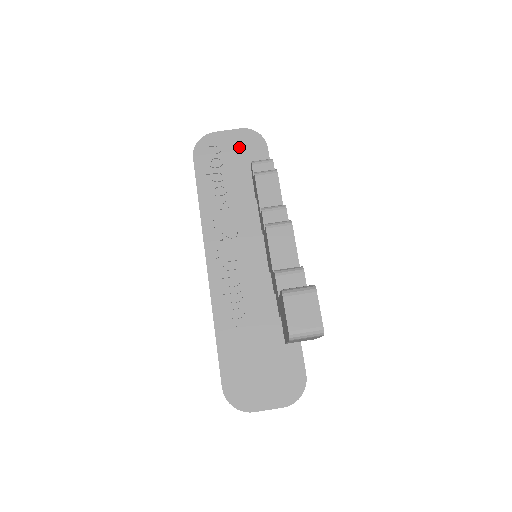
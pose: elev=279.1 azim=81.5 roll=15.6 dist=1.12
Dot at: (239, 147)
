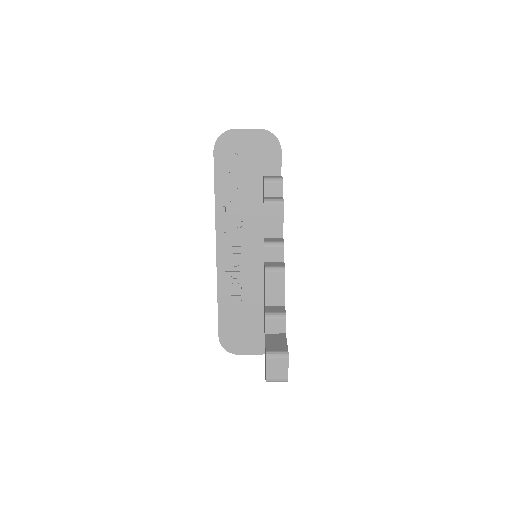
Dot at: (256, 148)
